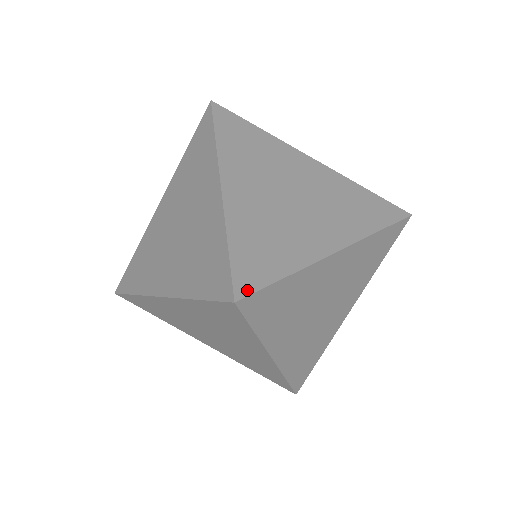
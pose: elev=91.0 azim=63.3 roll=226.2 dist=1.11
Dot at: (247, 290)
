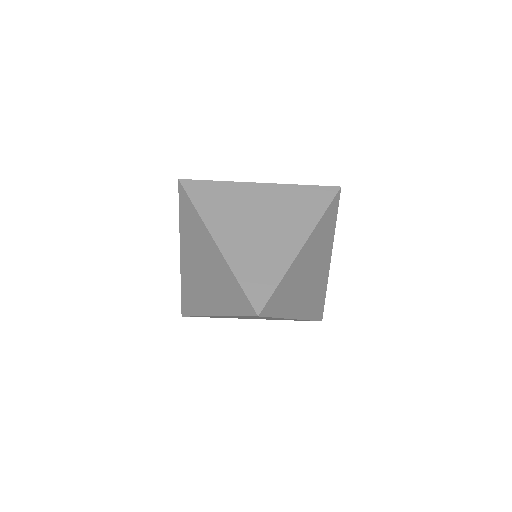
Dot at: (261, 305)
